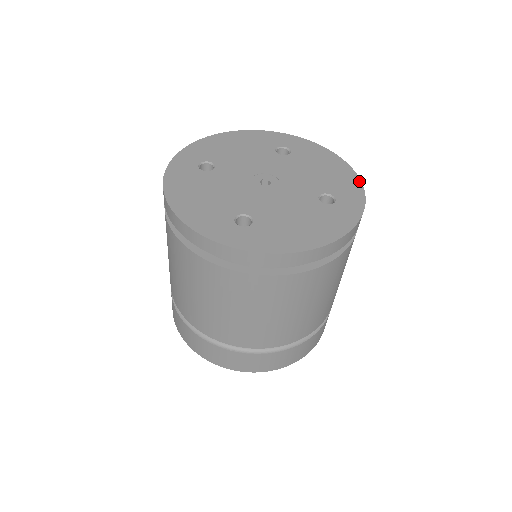
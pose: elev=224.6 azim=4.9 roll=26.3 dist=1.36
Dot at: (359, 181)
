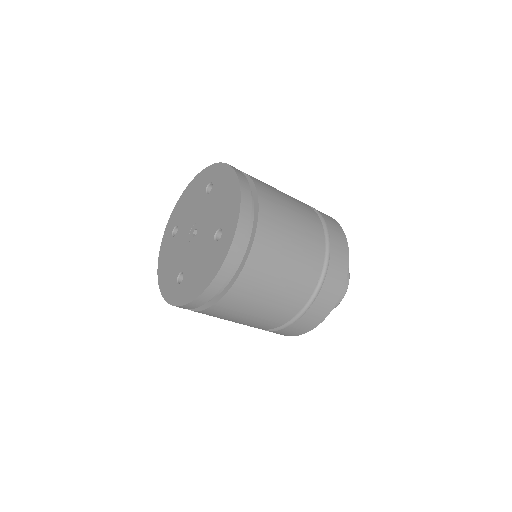
Dot at: (239, 201)
